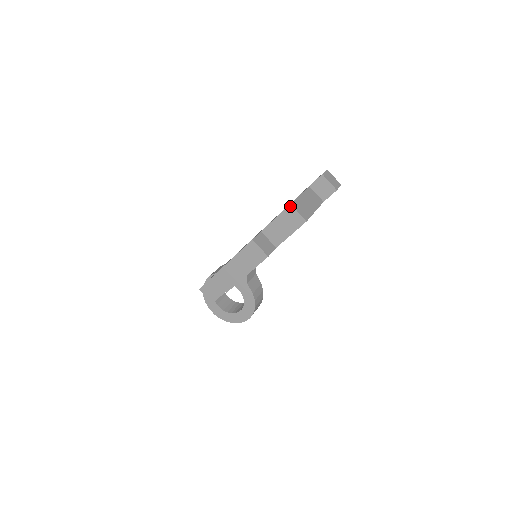
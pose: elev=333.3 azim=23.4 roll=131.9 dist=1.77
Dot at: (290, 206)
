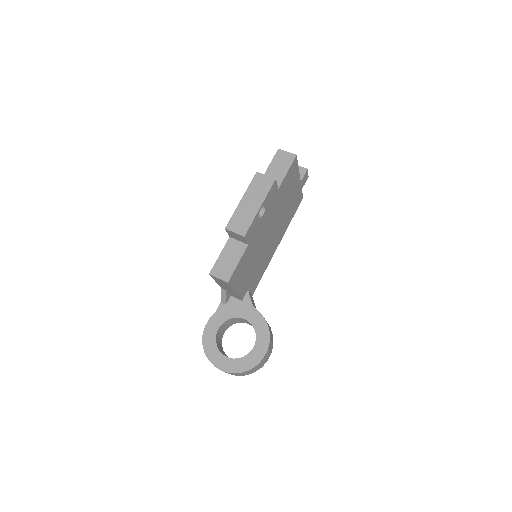
Dot at: (279, 150)
